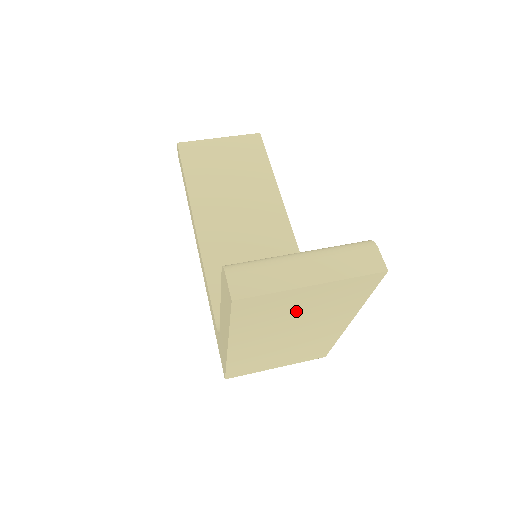
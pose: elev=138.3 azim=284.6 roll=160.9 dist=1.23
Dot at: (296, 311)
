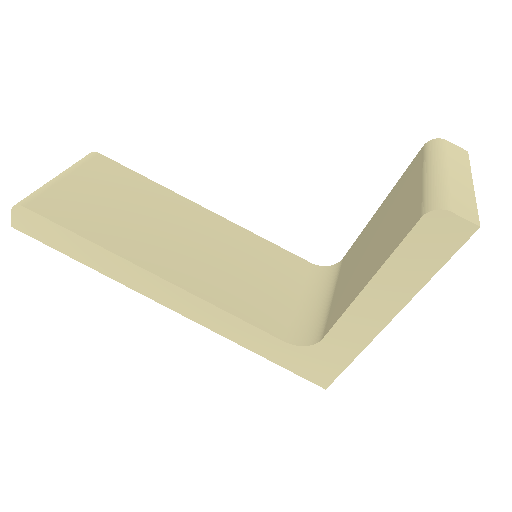
Dot at: occluded
